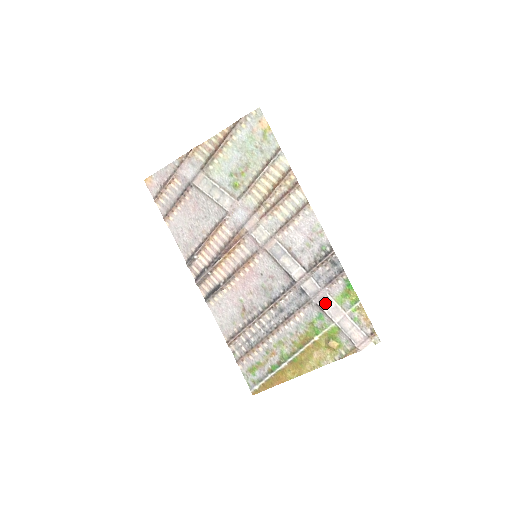
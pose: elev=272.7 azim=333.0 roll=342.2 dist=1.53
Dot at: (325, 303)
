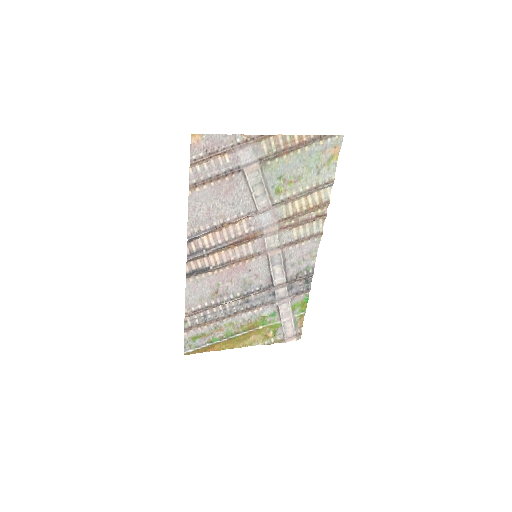
Dot at: (284, 307)
